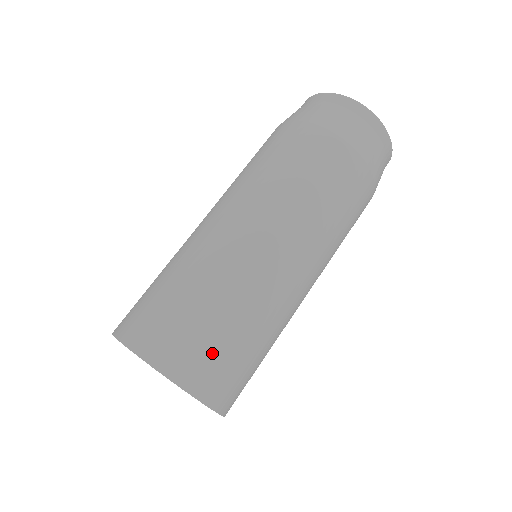
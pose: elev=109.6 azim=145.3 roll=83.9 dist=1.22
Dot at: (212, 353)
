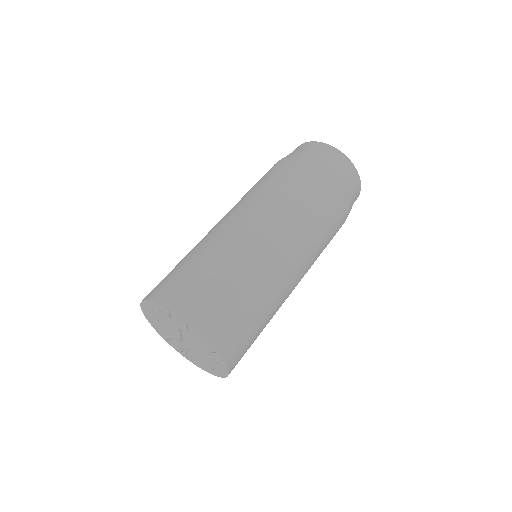
Dot at: (217, 303)
